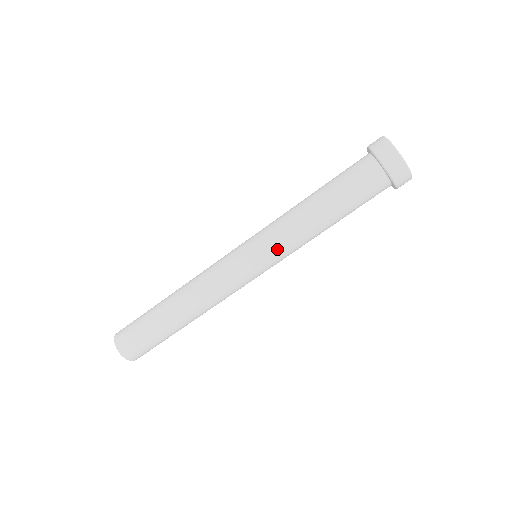
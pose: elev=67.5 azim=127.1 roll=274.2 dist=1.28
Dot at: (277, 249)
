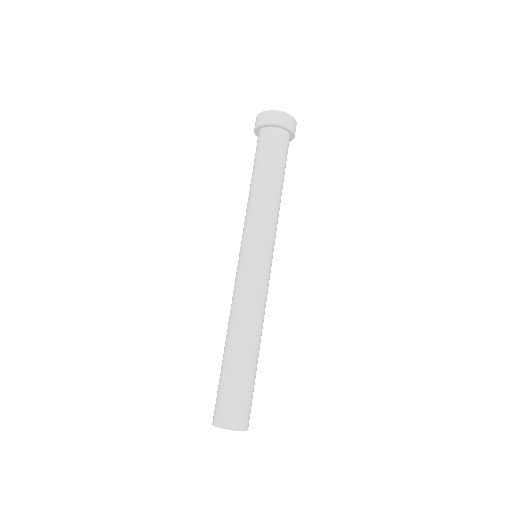
Dot at: (254, 229)
